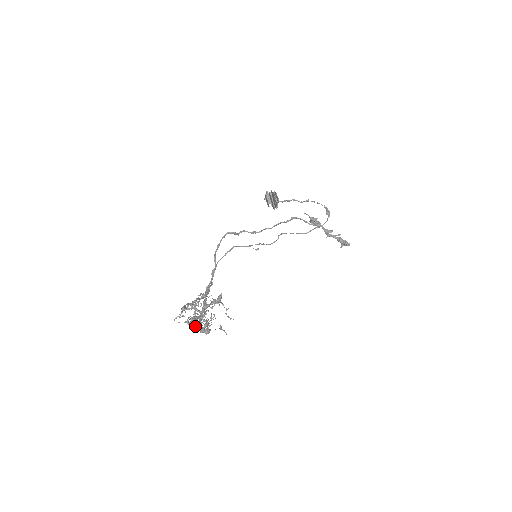
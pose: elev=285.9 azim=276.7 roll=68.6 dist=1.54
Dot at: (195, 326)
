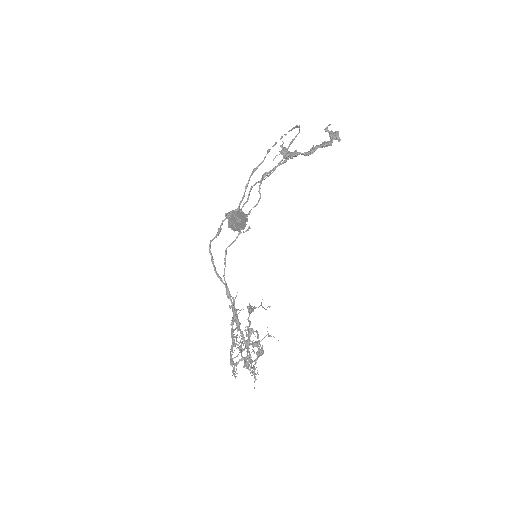
Dot at: occluded
